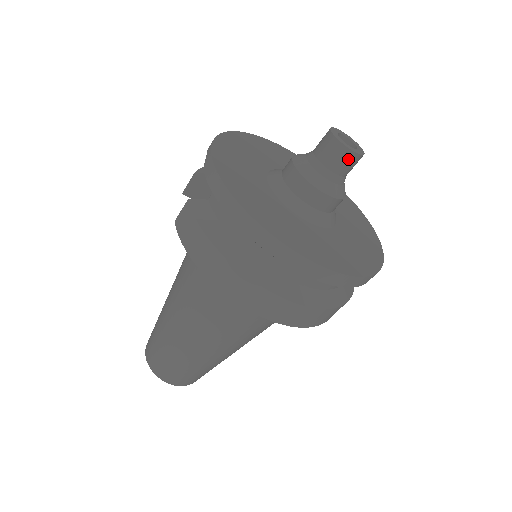
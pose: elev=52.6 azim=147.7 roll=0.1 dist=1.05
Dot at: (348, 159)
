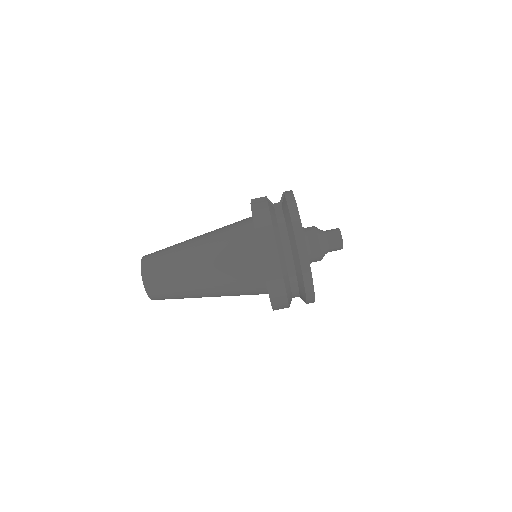
Dot at: (338, 244)
